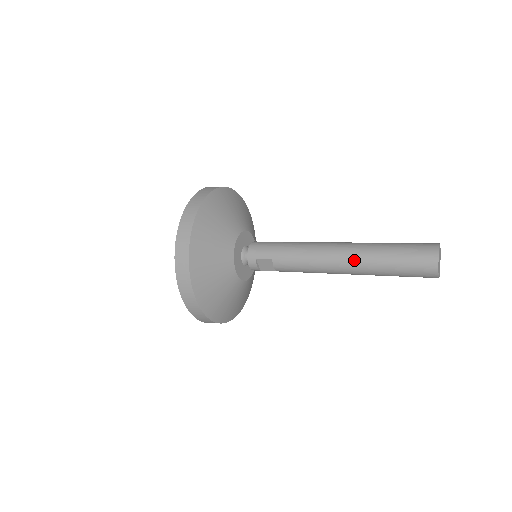
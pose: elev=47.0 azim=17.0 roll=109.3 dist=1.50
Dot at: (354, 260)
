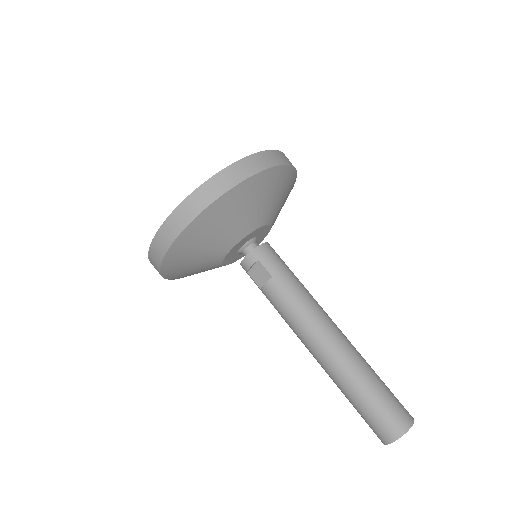
Dot at: (340, 357)
